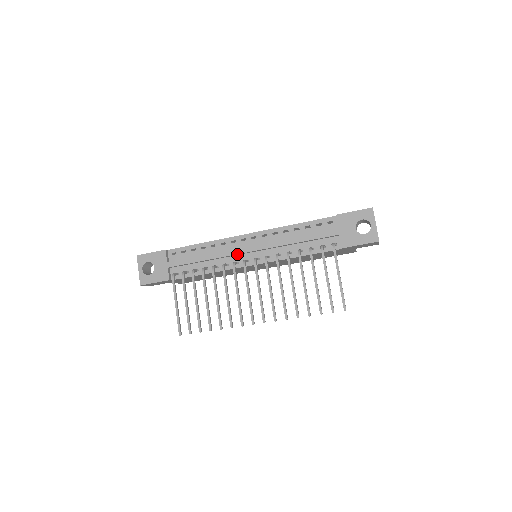
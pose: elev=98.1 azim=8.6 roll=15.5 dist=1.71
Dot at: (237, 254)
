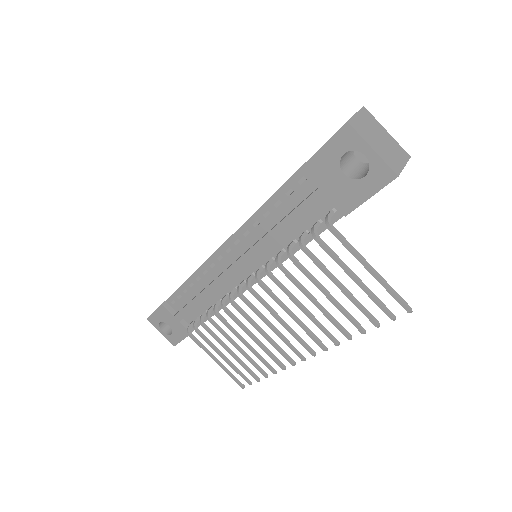
Dot at: (226, 281)
